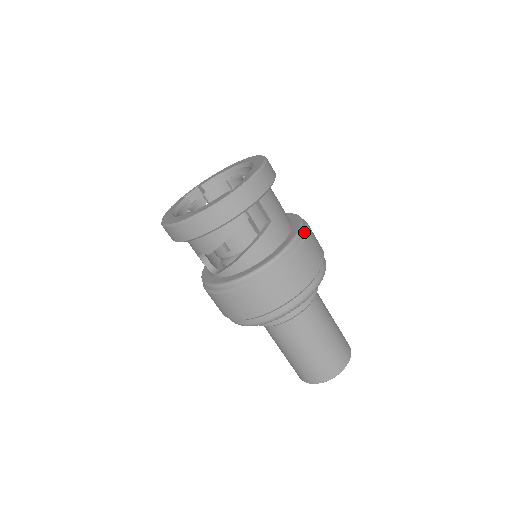
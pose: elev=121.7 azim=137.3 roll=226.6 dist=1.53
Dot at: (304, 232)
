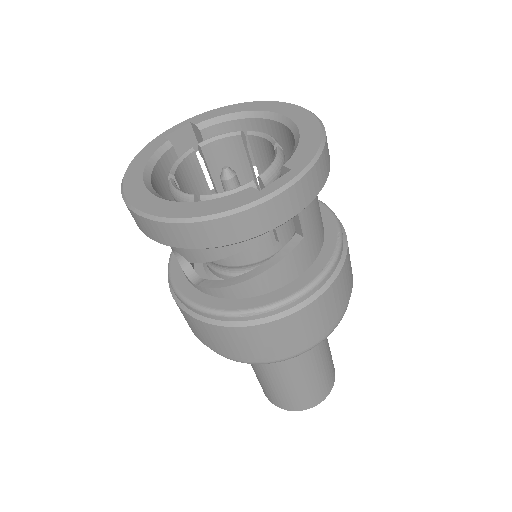
Dot at: (342, 253)
